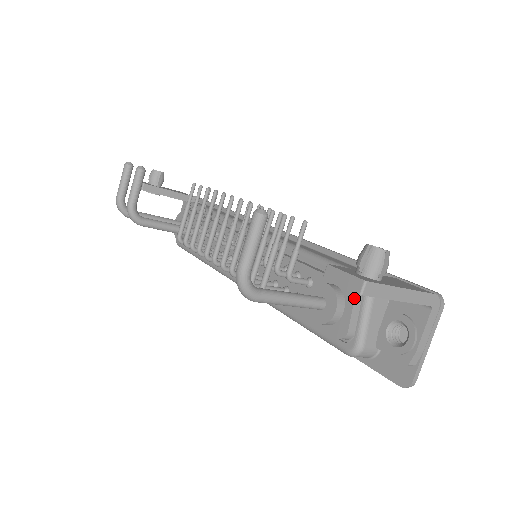
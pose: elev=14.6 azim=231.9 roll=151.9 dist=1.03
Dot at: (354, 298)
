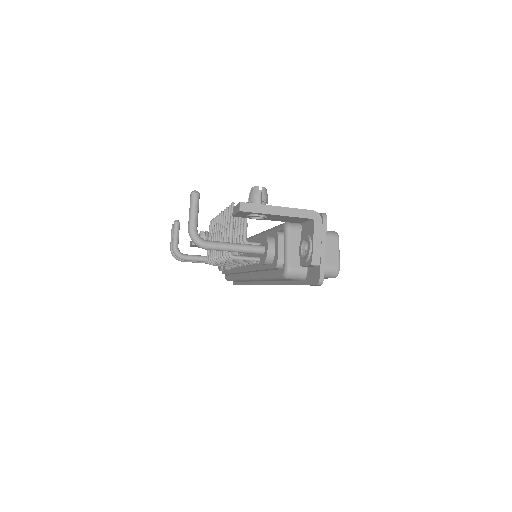
Dot at: (277, 237)
